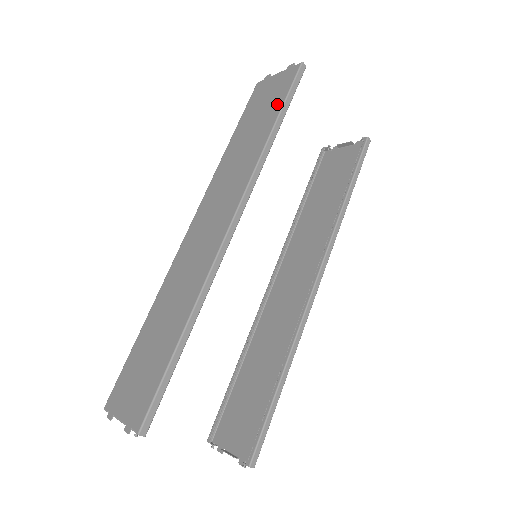
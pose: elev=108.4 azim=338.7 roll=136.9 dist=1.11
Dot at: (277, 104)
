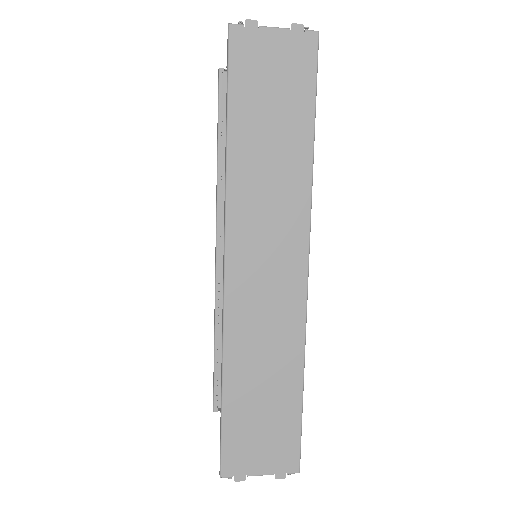
Dot at: (304, 98)
